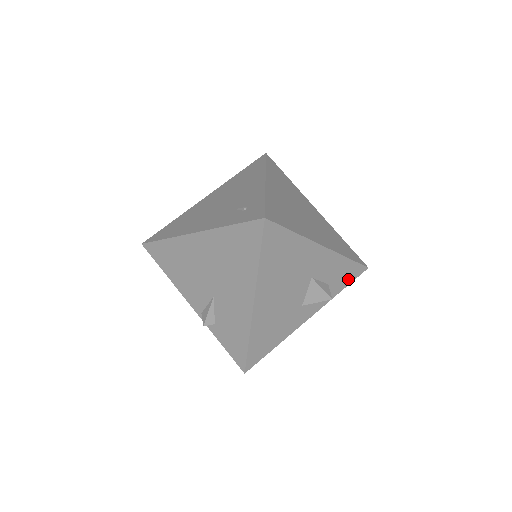
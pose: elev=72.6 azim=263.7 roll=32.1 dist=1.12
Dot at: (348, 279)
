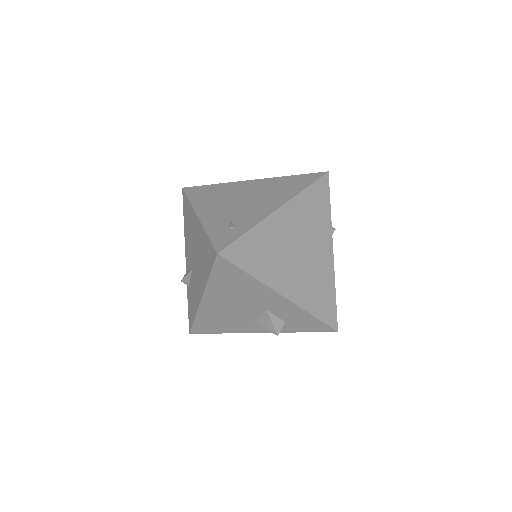
Dot at: (311, 328)
